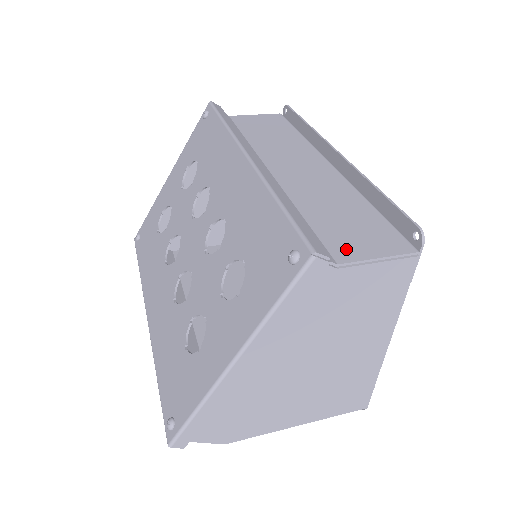
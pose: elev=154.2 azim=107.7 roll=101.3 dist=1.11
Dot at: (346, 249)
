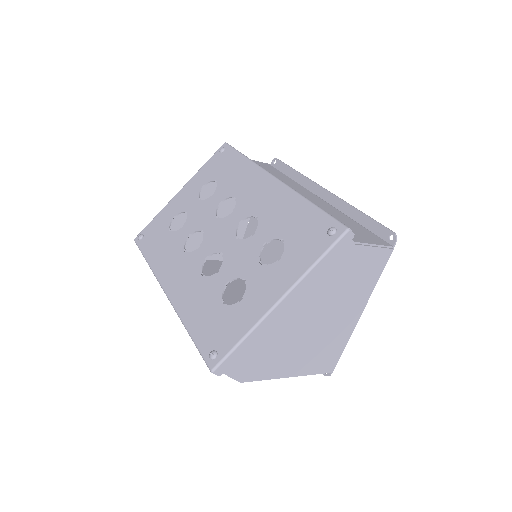
Dot at: (354, 237)
